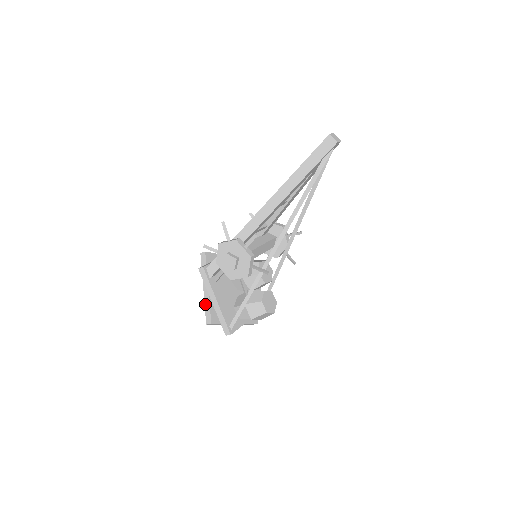
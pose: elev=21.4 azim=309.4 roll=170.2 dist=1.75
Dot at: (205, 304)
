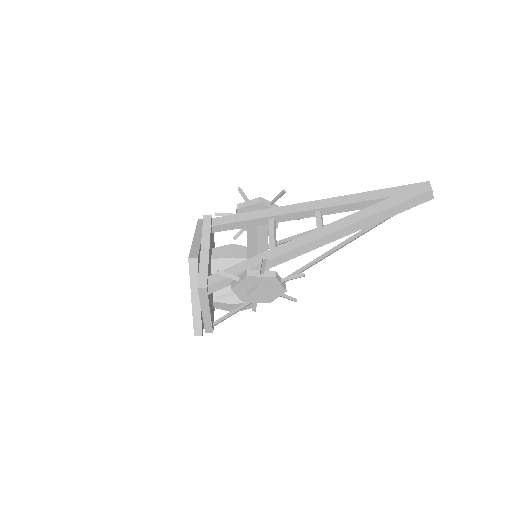
Dot at: (194, 316)
